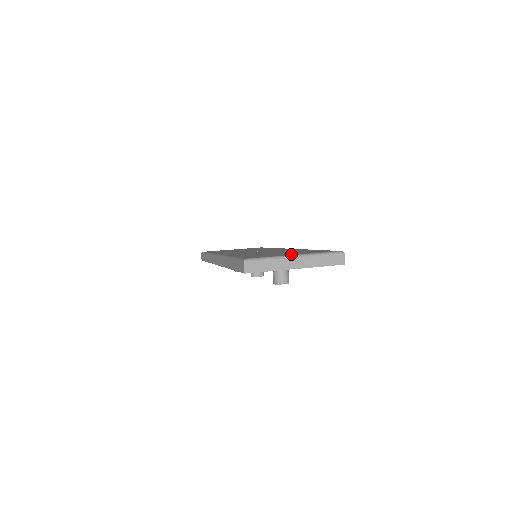
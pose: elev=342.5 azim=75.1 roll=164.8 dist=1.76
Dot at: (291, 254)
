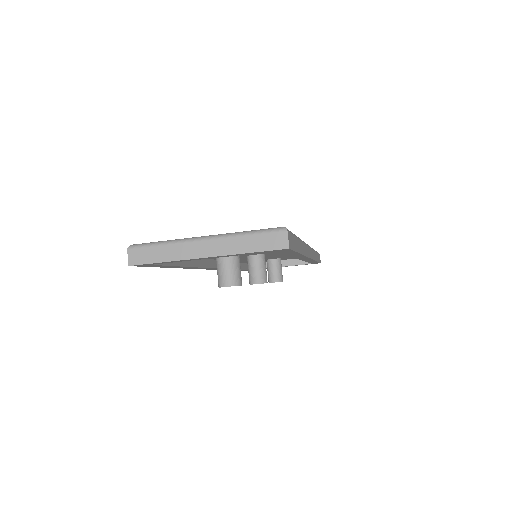
Dot at: occluded
